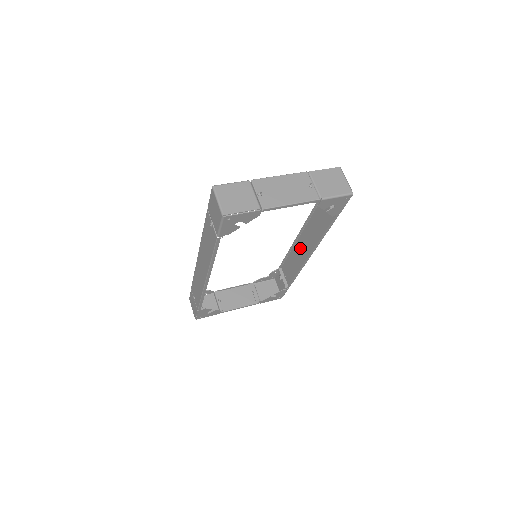
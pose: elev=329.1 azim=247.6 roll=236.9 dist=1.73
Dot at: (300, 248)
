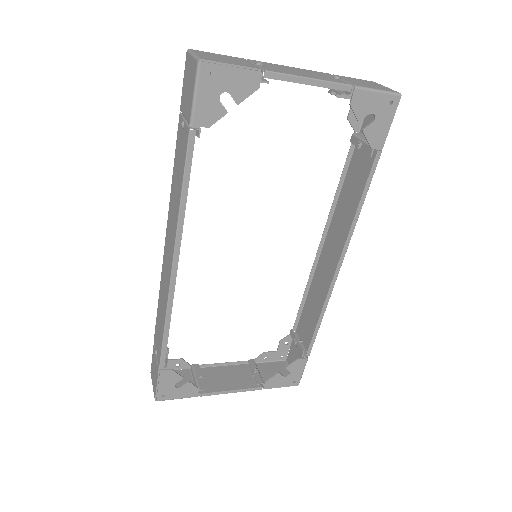
Dot at: (323, 269)
